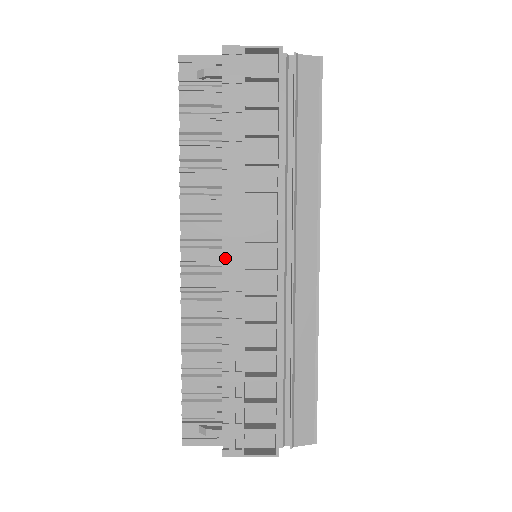
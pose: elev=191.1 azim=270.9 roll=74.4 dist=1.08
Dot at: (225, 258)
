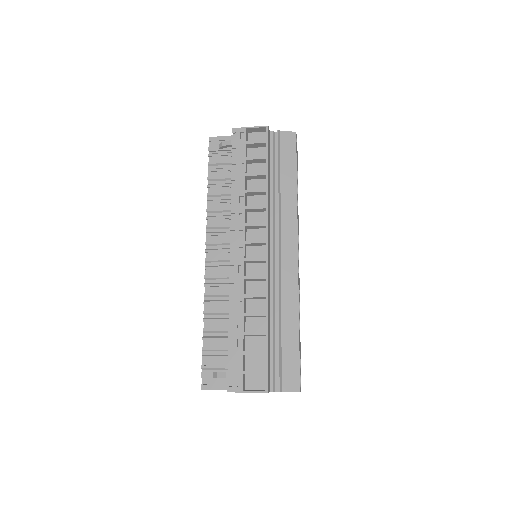
Dot at: (232, 252)
